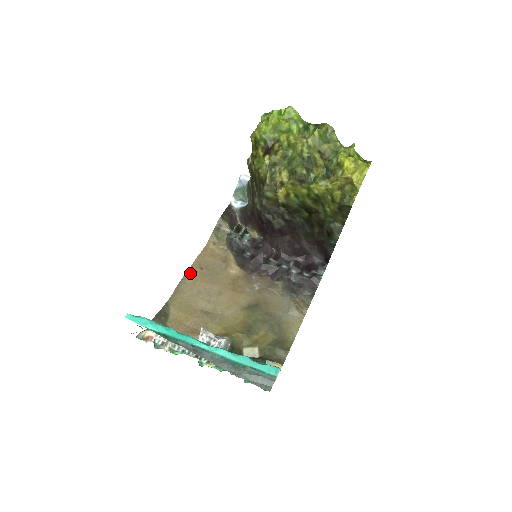
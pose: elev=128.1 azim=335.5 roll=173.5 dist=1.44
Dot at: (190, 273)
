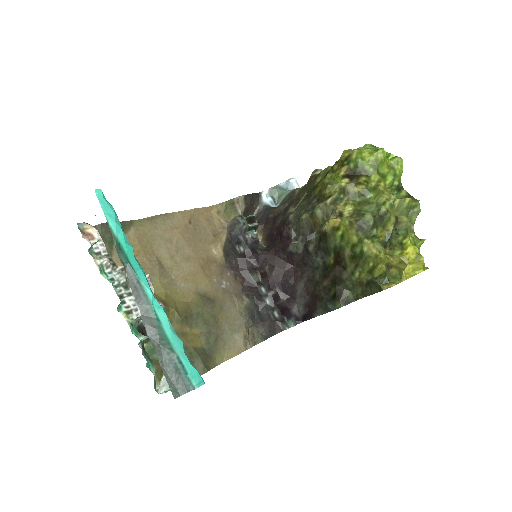
Dot at: (176, 216)
